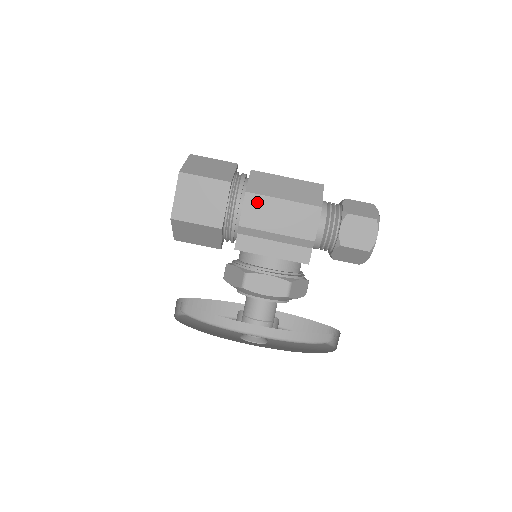
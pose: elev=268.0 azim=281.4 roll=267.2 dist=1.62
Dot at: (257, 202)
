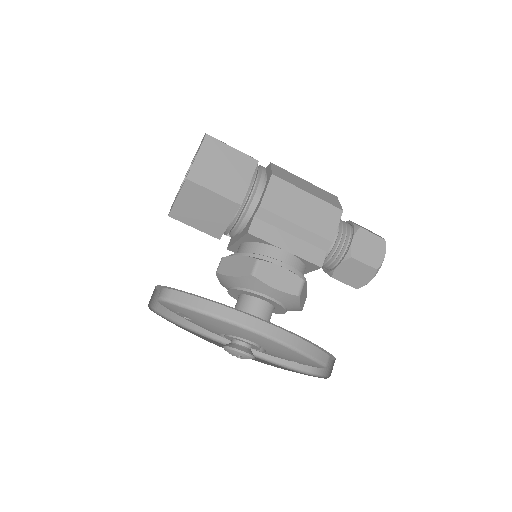
Dot at: (282, 188)
